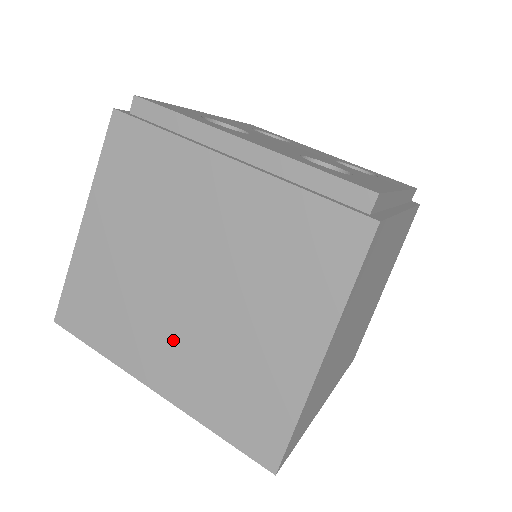
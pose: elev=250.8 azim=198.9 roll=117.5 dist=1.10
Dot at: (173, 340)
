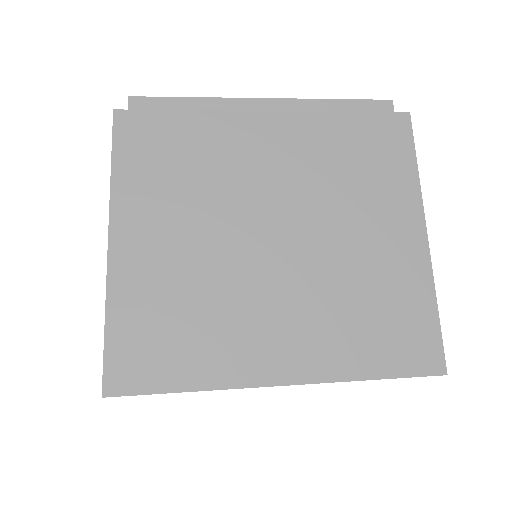
Dot at: (283, 310)
